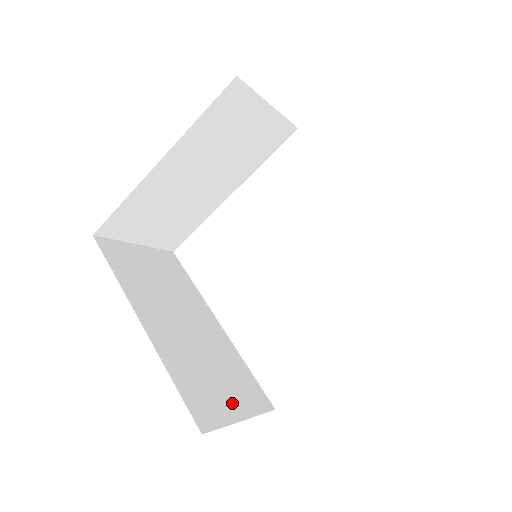
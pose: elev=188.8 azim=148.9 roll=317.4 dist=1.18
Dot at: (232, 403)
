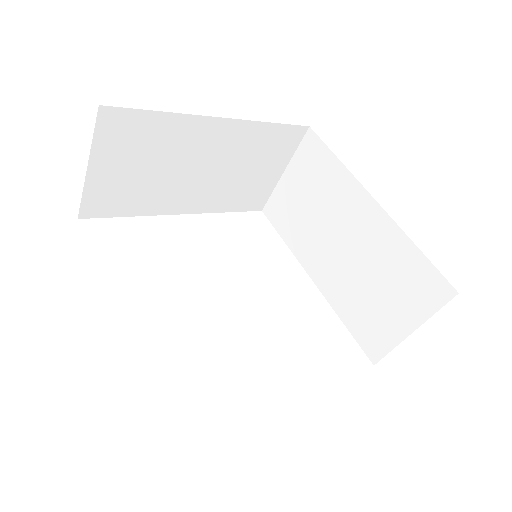
Dot at: occluded
